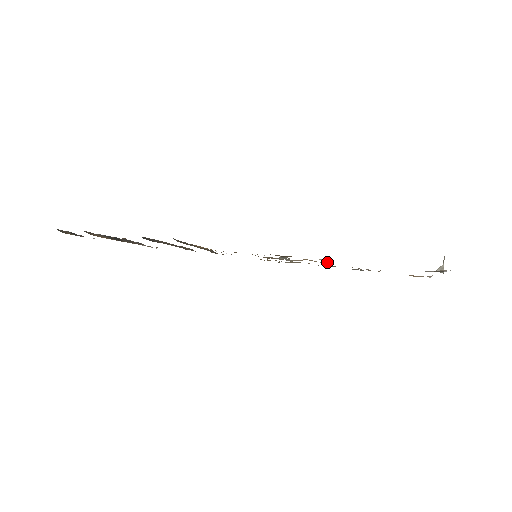
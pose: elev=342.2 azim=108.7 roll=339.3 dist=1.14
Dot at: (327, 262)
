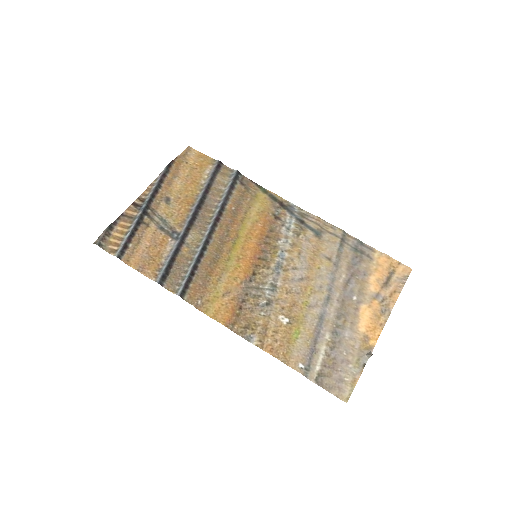
Dot at: (294, 319)
